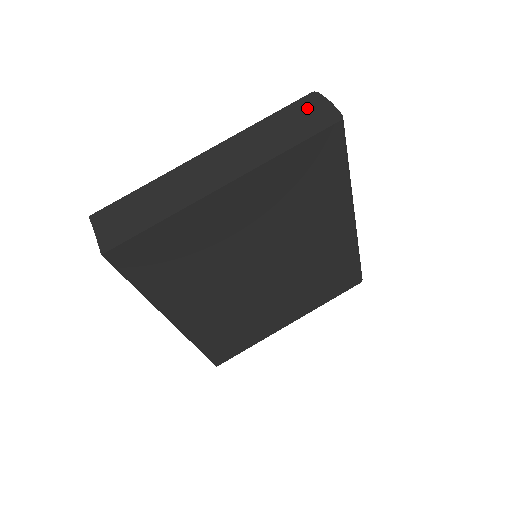
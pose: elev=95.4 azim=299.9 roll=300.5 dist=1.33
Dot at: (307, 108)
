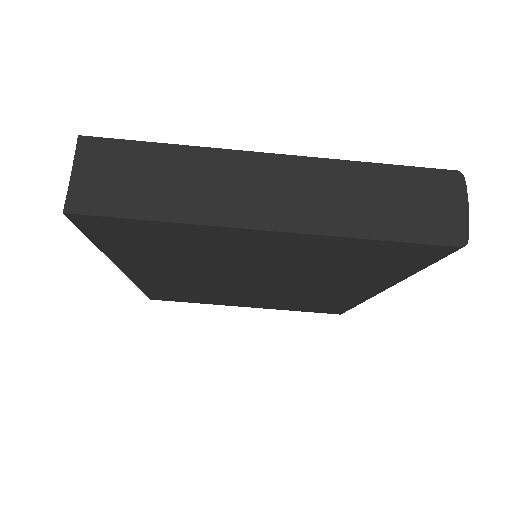
Dot at: (436, 192)
